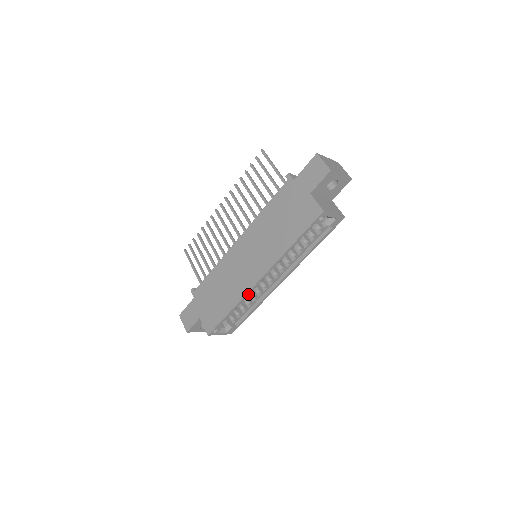
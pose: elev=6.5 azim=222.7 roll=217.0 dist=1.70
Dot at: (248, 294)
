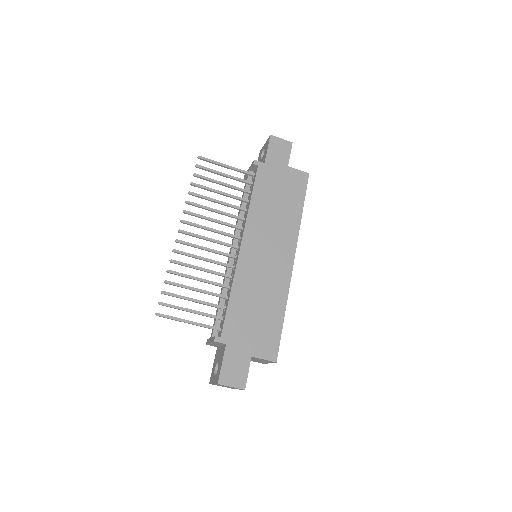
Dot at: (288, 285)
